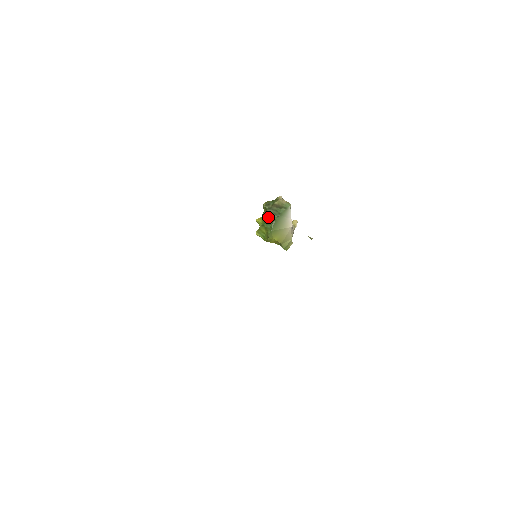
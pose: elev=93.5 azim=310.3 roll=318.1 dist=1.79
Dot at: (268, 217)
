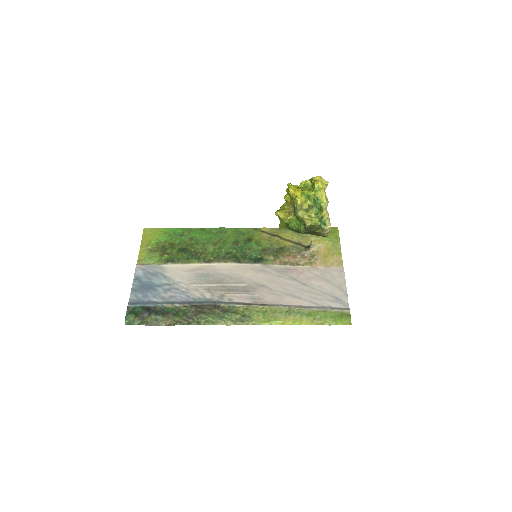
Dot at: (299, 231)
